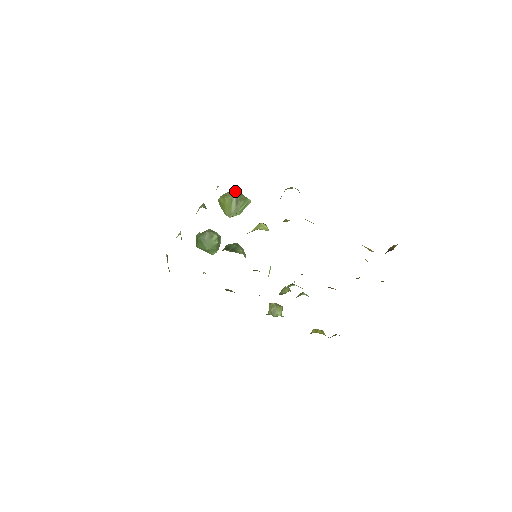
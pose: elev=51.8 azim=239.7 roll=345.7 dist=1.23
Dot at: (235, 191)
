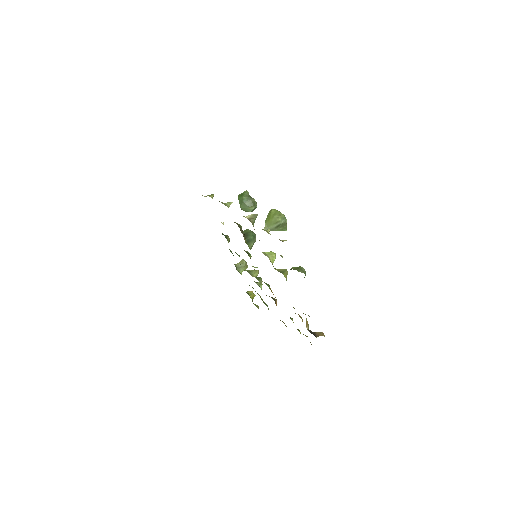
Dot at: (284, 219)
